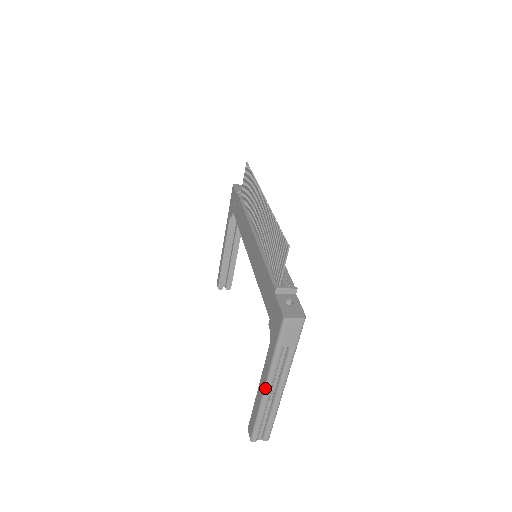
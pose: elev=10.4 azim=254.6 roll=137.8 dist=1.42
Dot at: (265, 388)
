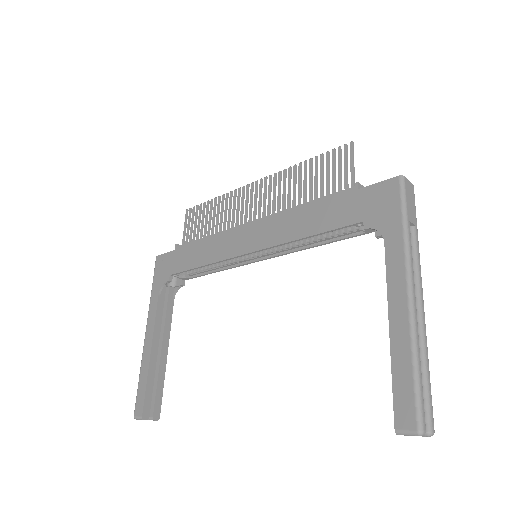
Dot at: (410, 296)
